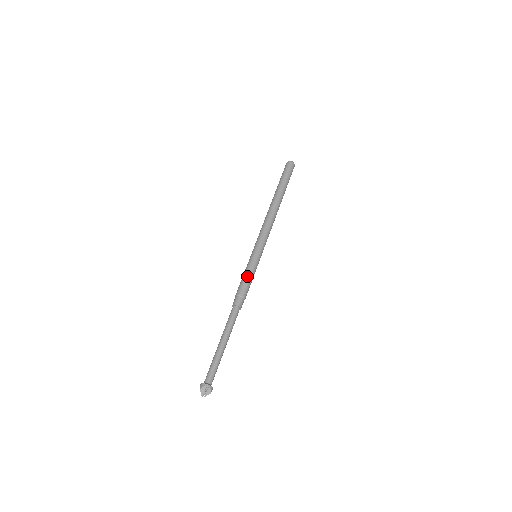
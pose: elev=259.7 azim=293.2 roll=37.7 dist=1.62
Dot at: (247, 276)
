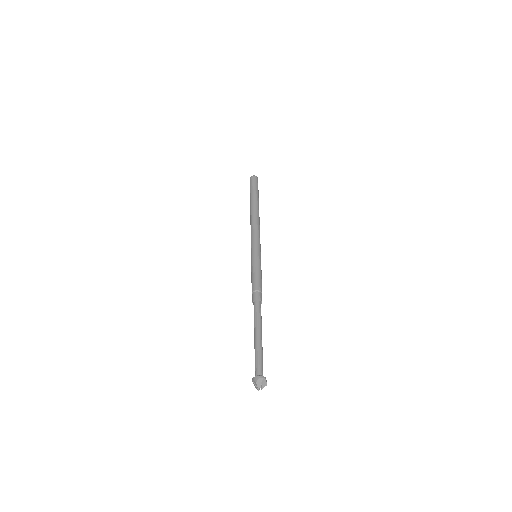
Dot at: (257, 273)
